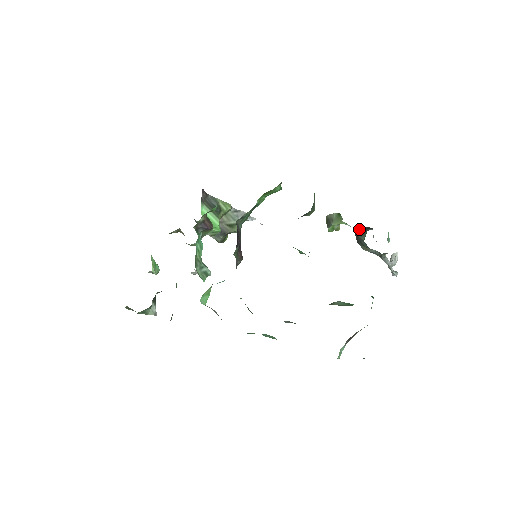
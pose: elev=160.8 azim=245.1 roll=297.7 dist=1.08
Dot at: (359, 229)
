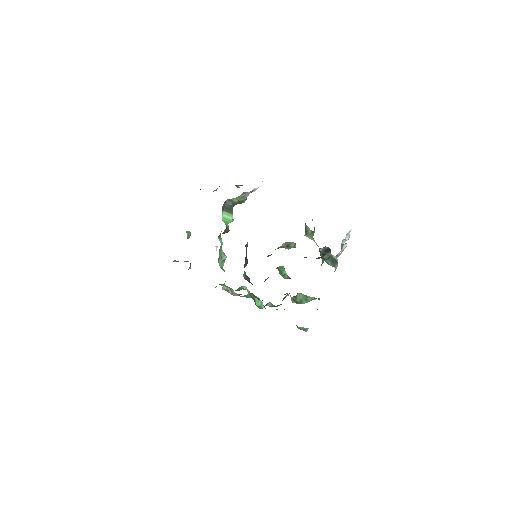
Dot at: (322, 250)
